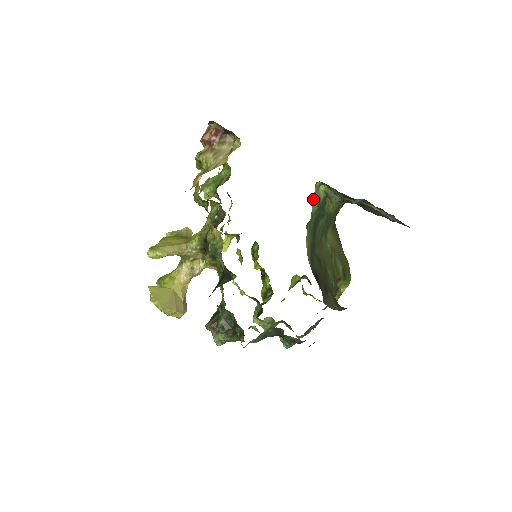
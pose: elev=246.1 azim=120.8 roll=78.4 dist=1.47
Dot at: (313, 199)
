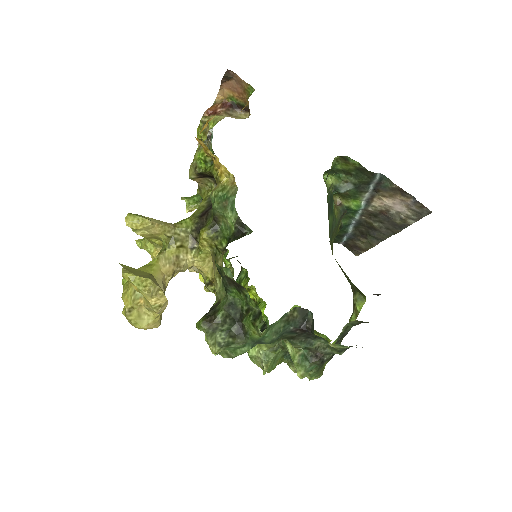
Dot at: occluded
